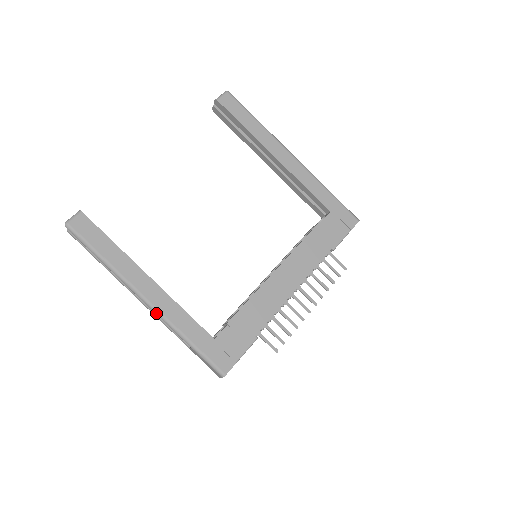
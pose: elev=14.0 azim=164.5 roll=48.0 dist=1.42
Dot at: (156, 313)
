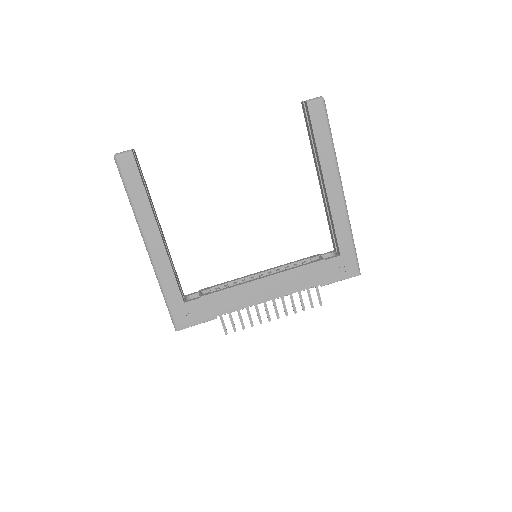
Dot at: (151, 262)
